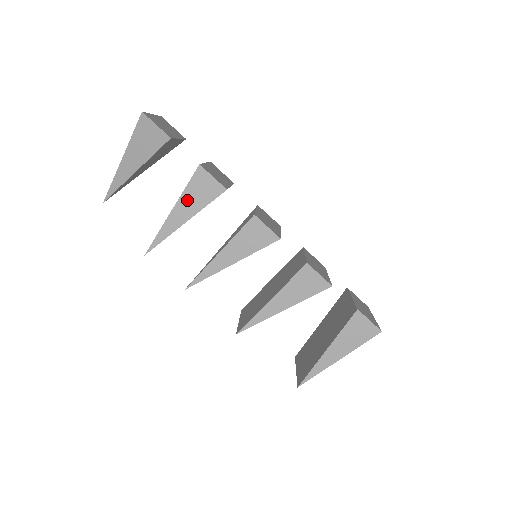
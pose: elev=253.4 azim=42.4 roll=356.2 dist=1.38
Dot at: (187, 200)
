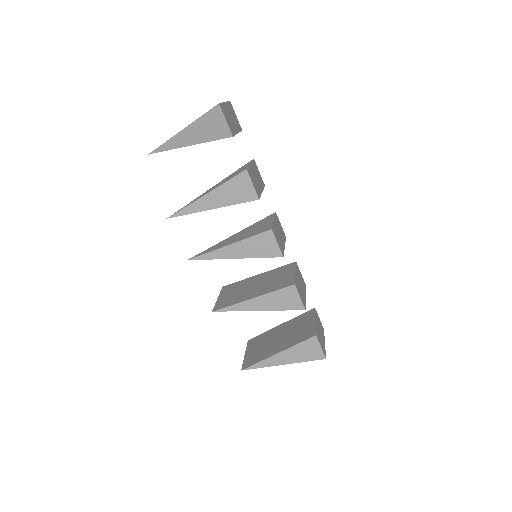
Dot at: (223, 192)
